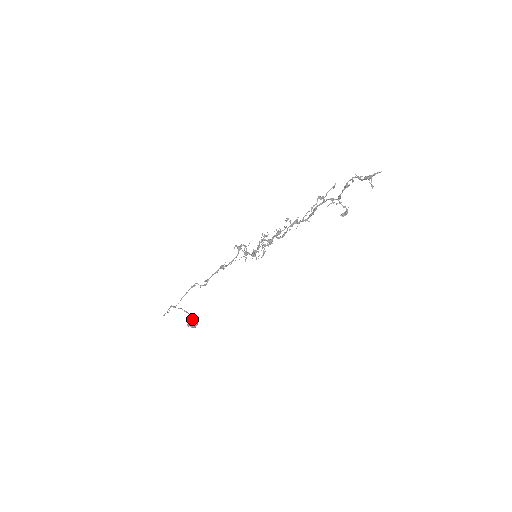
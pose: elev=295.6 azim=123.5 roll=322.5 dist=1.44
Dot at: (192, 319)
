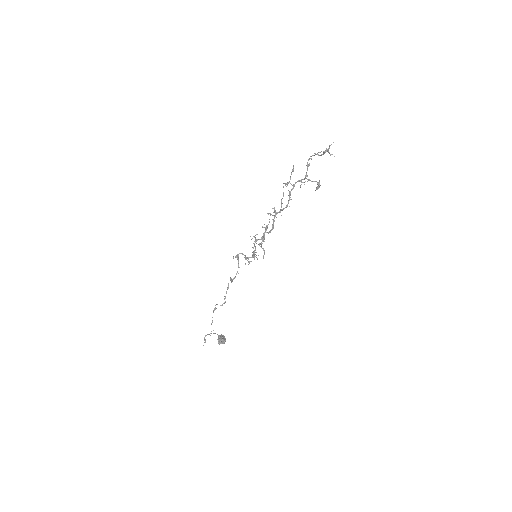
Dot at: (220, 337)
